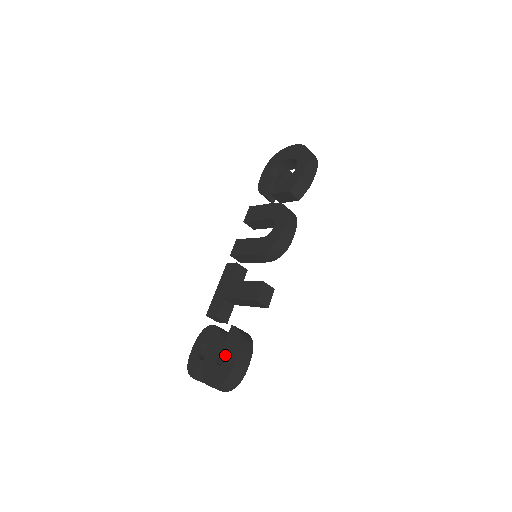
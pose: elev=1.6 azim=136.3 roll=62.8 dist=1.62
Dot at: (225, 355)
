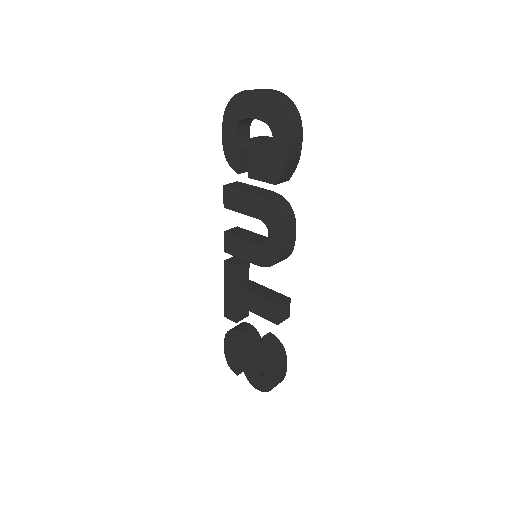
Dot at: occluded
